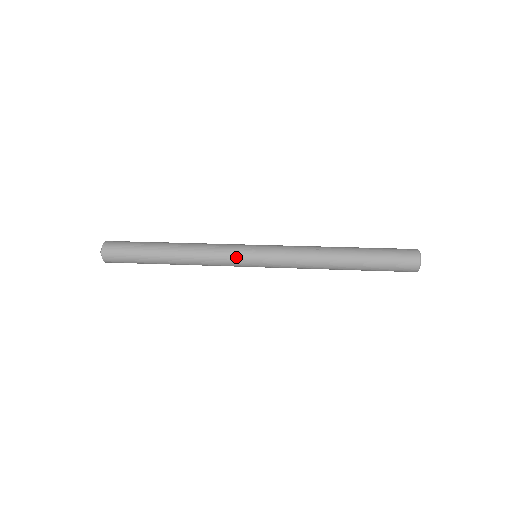
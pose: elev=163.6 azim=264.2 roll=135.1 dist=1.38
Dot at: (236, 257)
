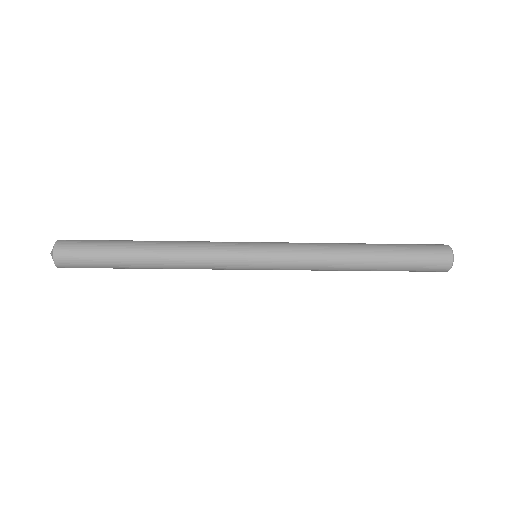
Dot at: (233, 243)
